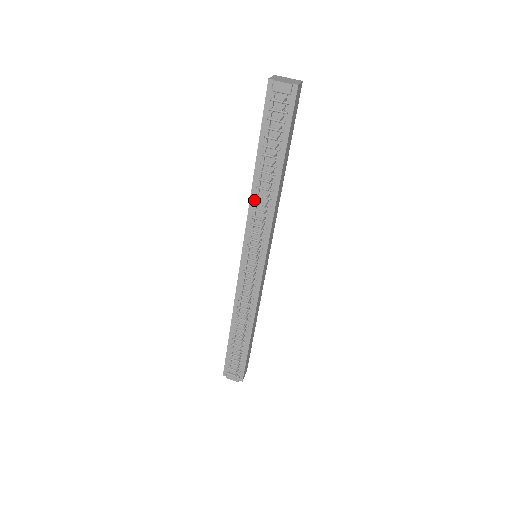
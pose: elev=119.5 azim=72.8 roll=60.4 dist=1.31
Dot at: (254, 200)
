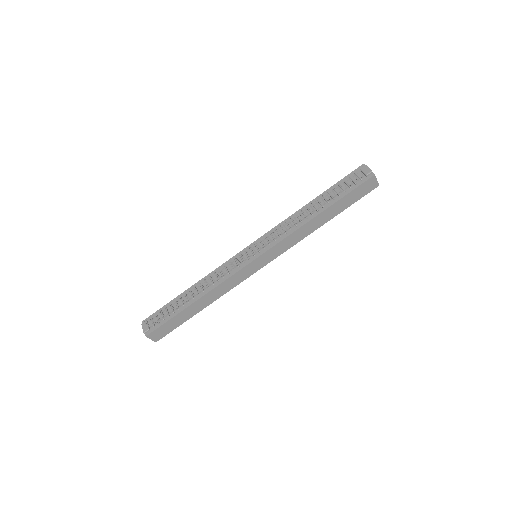
Dot at: (292, 217)
